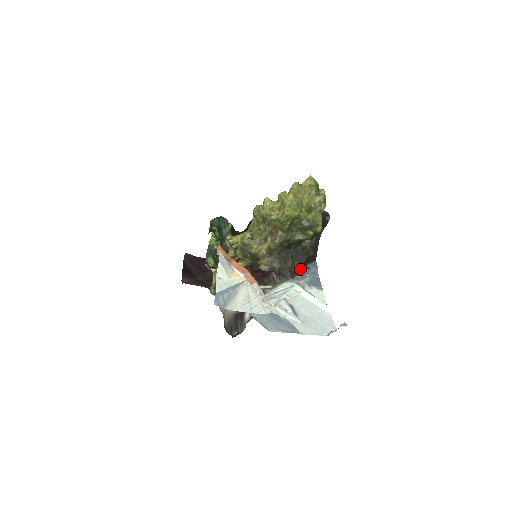
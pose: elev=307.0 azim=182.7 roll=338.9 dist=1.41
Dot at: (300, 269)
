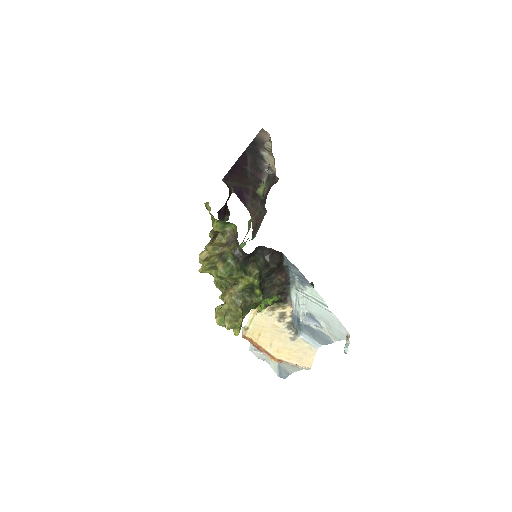
Dot at: (285, 274)
